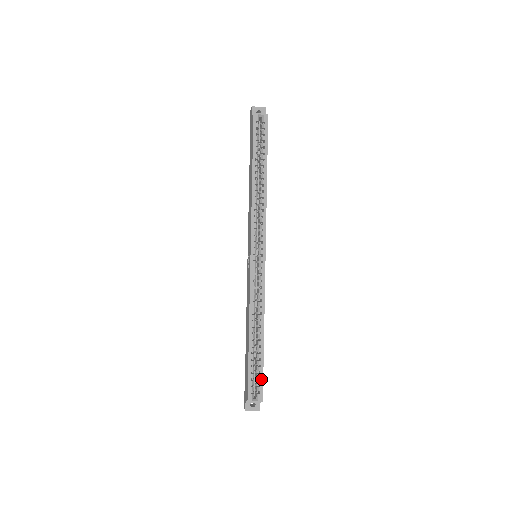
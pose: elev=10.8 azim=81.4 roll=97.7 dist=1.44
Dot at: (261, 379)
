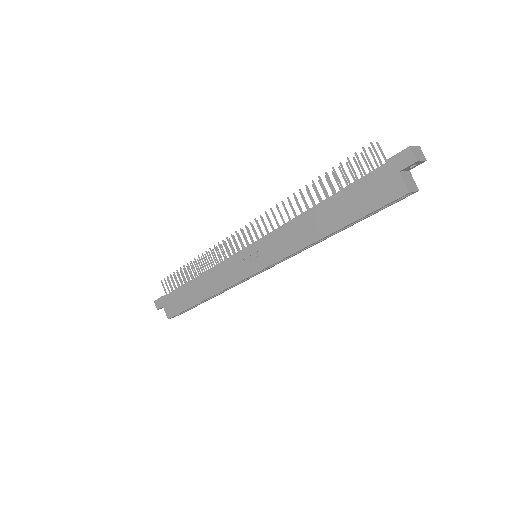
Dot at: occluded
